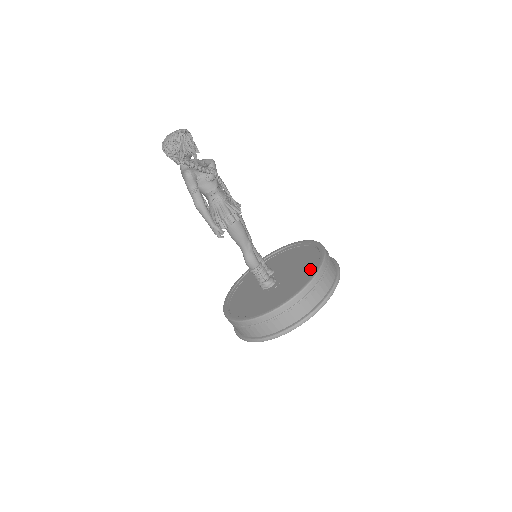
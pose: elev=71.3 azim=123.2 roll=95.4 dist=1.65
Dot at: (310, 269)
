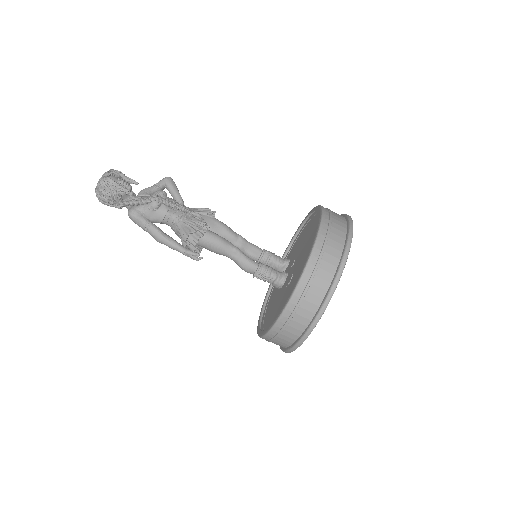
Dot at: occluded
